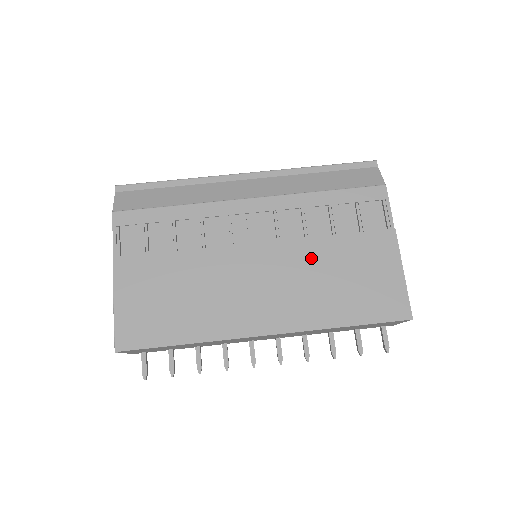
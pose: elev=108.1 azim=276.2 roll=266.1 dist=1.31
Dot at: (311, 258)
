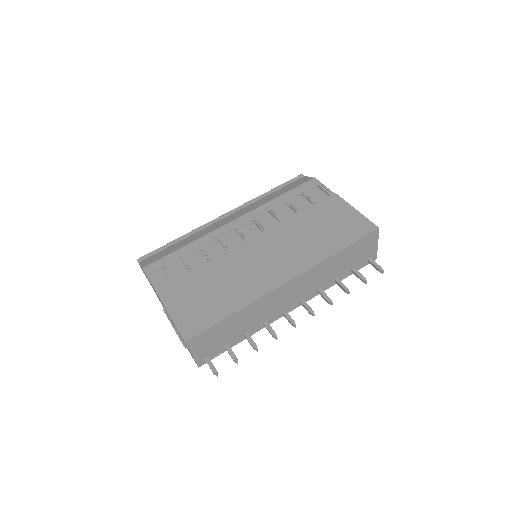
Dot at: (292, 229)
